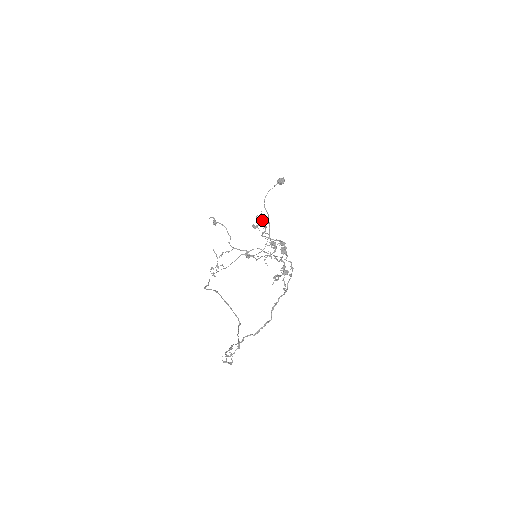
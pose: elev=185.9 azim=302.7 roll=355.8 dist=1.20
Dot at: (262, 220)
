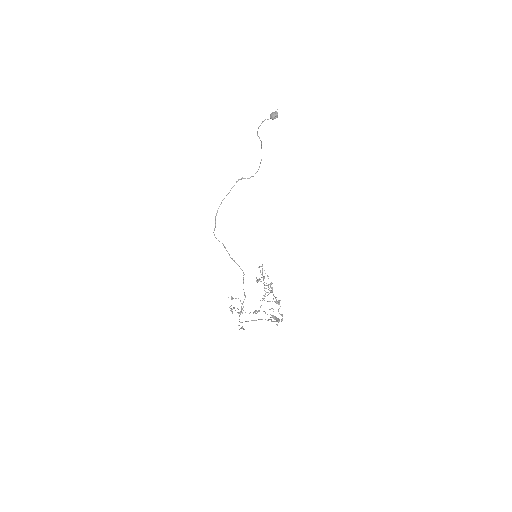
Dot at: occluded
